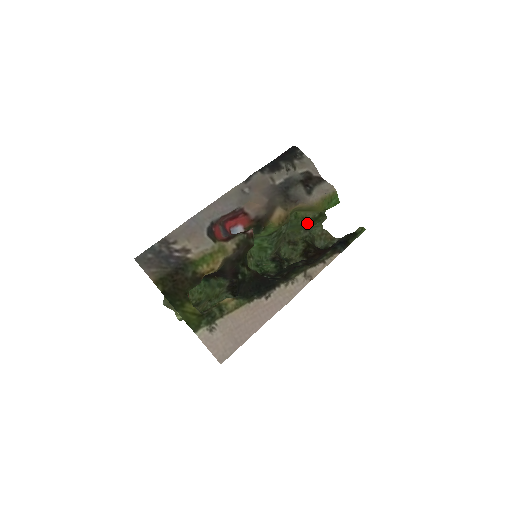
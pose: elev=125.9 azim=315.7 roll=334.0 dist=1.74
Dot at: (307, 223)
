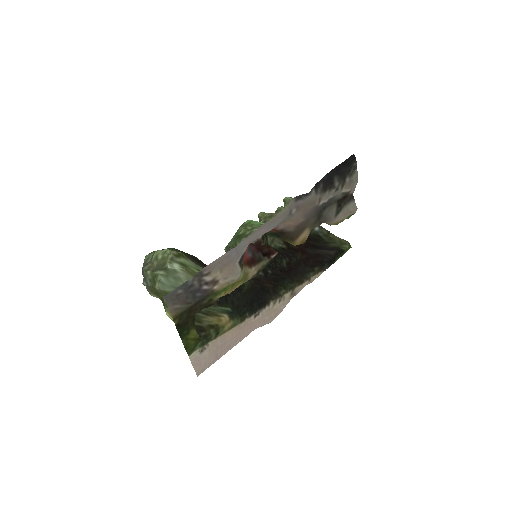
Dot at: occluded
